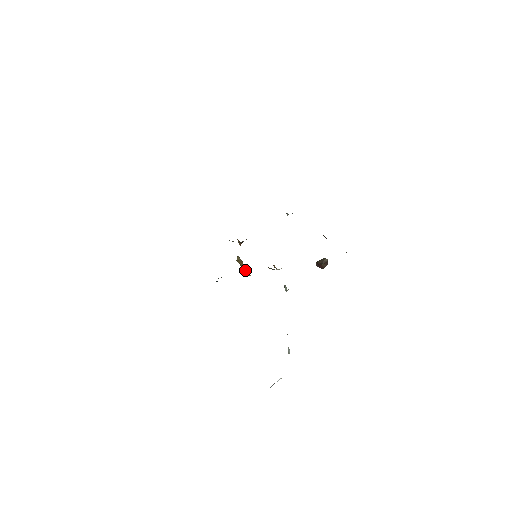
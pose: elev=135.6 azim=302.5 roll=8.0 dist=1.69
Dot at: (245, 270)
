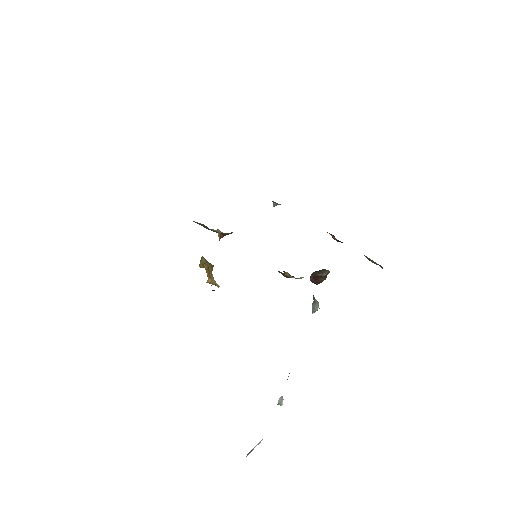
Dot at: (213, 278)
